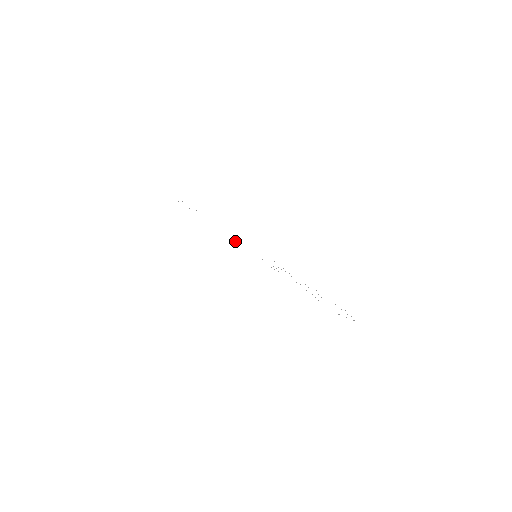
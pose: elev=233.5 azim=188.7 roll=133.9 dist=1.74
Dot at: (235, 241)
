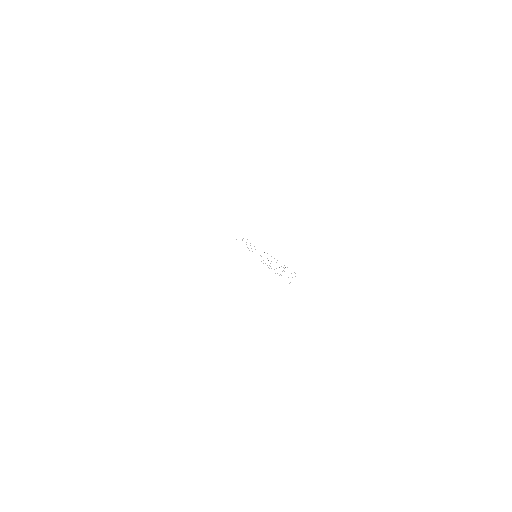
Dot at: occluded
